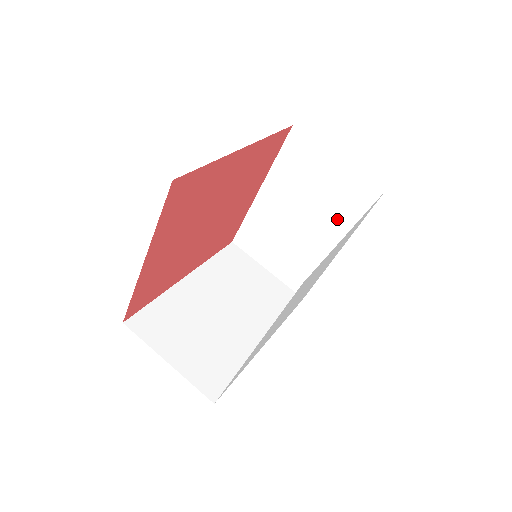
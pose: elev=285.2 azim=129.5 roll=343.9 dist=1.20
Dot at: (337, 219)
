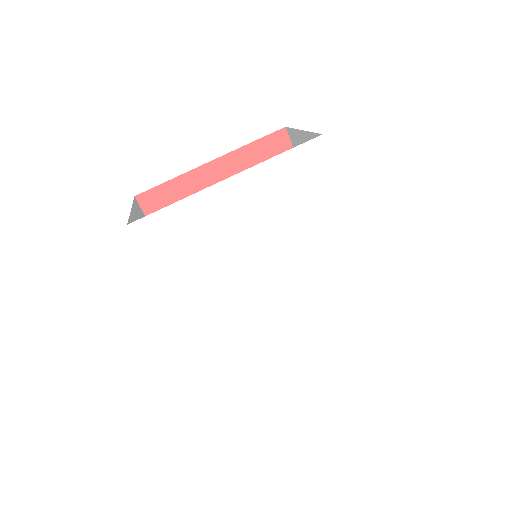
Dot at: occluded
